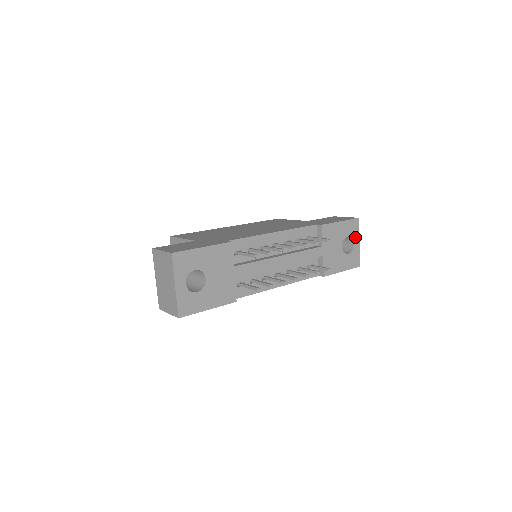
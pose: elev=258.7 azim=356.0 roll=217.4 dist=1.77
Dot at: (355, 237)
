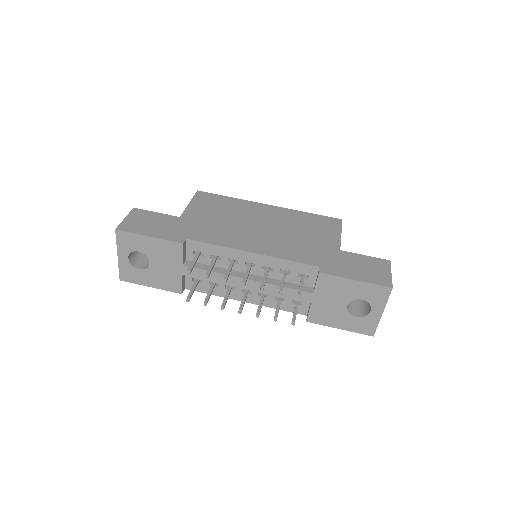
Dot at: (376, 305)
